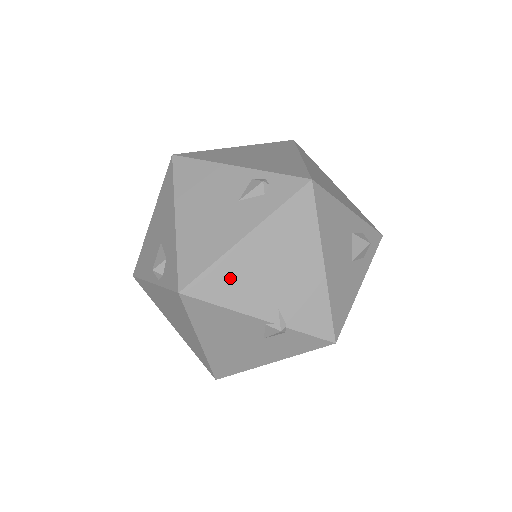
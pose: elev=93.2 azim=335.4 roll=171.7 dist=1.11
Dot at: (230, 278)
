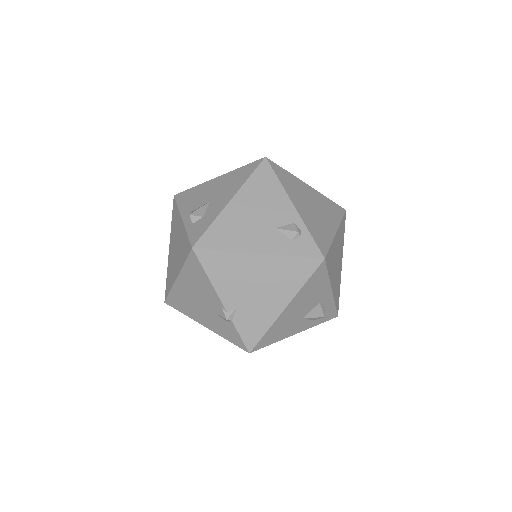
Dot at: (228, 267)
